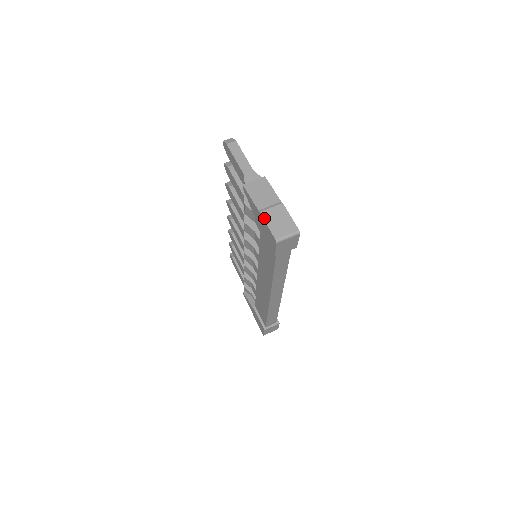
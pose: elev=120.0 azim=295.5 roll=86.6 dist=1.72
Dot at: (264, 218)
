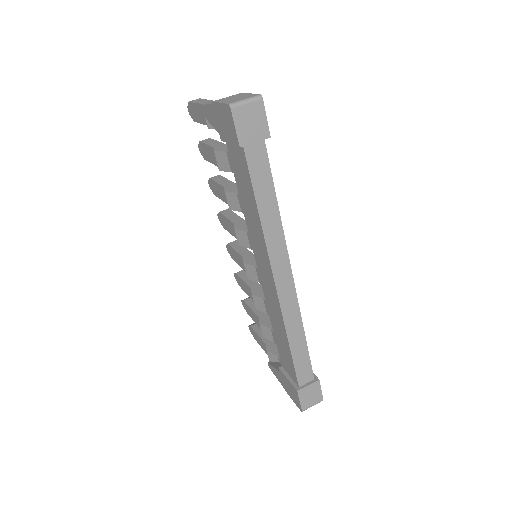
Dot at: (217, 101)
